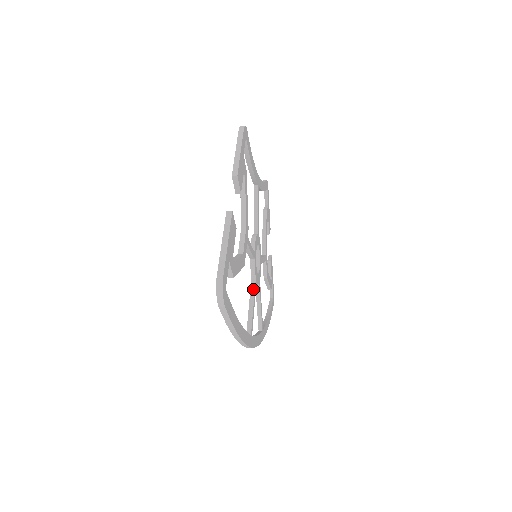
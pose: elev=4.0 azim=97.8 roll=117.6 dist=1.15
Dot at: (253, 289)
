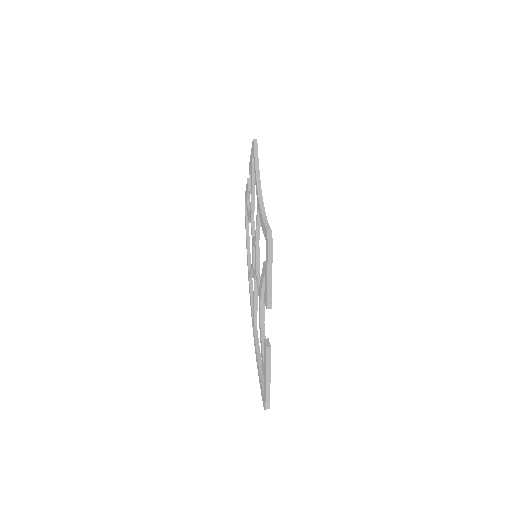
Dot at: (256, 290)
